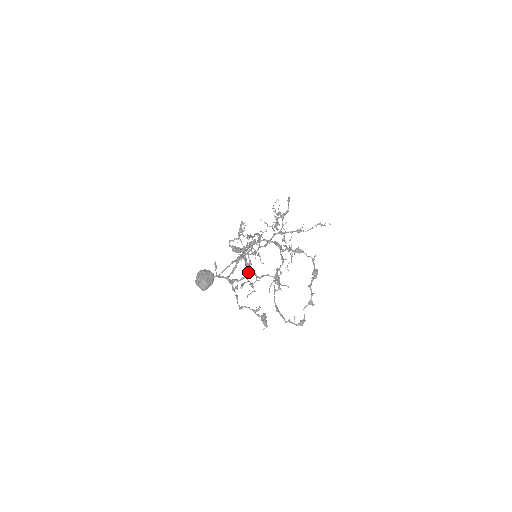
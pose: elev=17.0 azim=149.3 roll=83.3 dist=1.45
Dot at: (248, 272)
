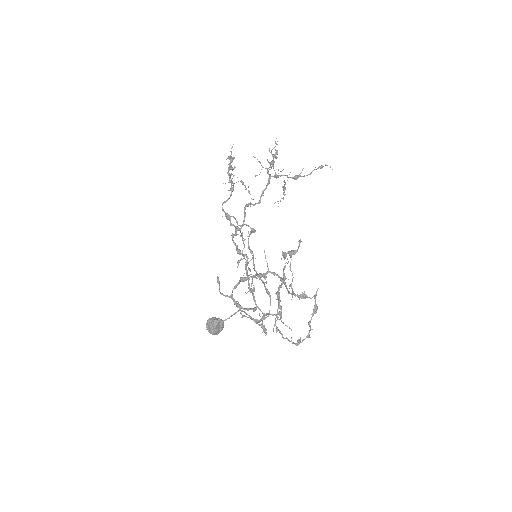
Dot at: (254, 311)
